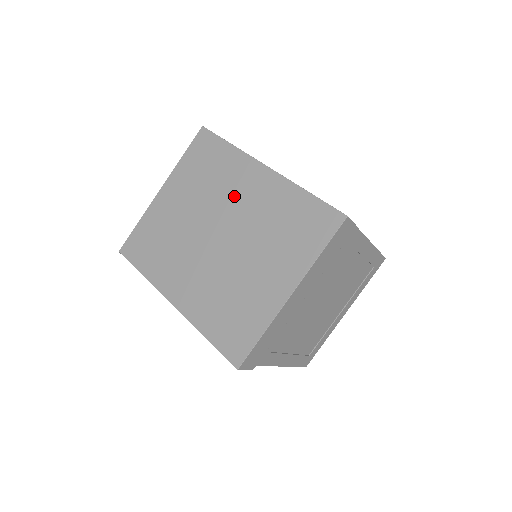
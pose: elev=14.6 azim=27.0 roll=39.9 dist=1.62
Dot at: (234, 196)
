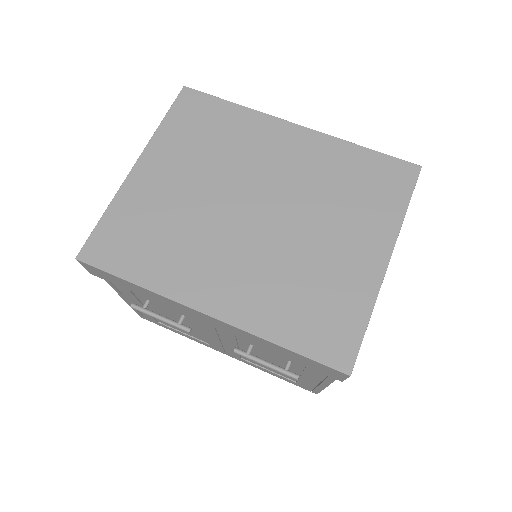
Dot at: (263, 161)
